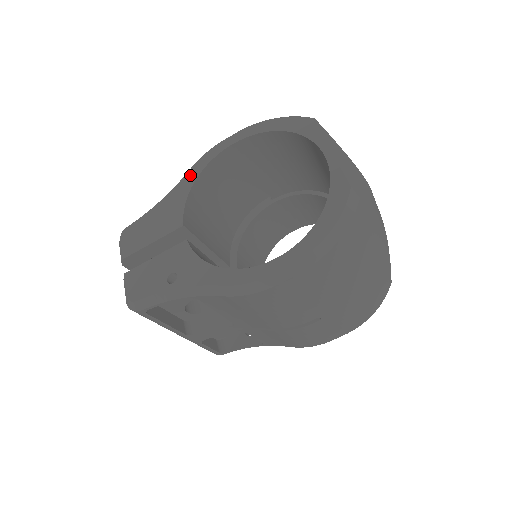
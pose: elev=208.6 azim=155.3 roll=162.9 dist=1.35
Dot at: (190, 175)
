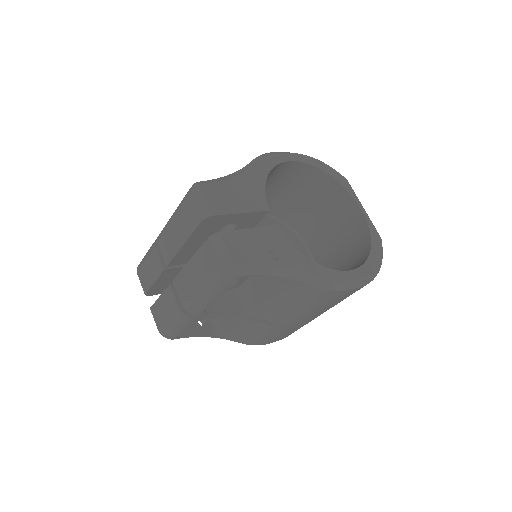
Dot at: (262, 166)
